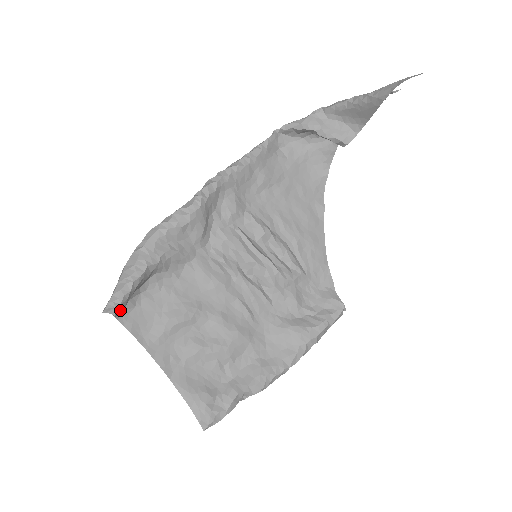
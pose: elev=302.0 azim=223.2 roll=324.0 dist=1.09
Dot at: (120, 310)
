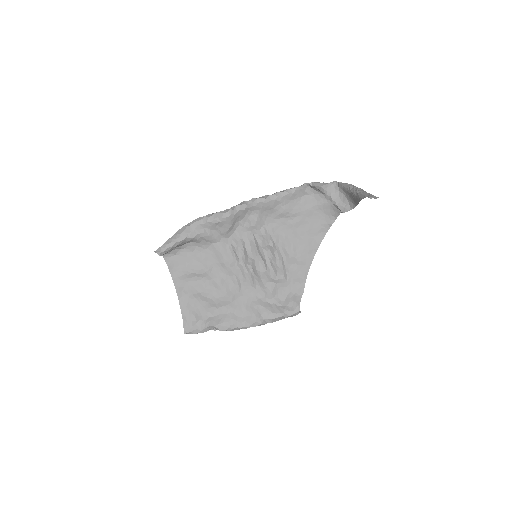
Dot at: occluded
